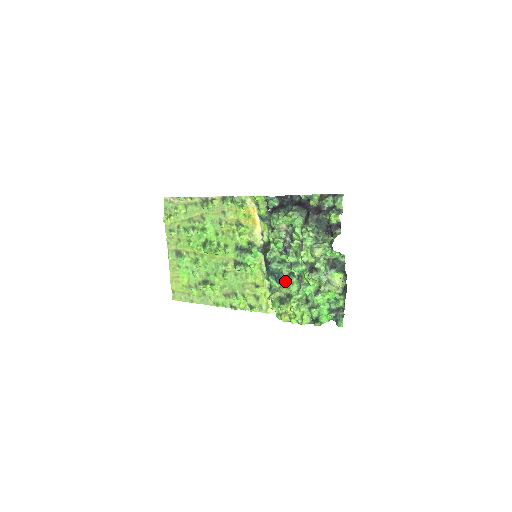
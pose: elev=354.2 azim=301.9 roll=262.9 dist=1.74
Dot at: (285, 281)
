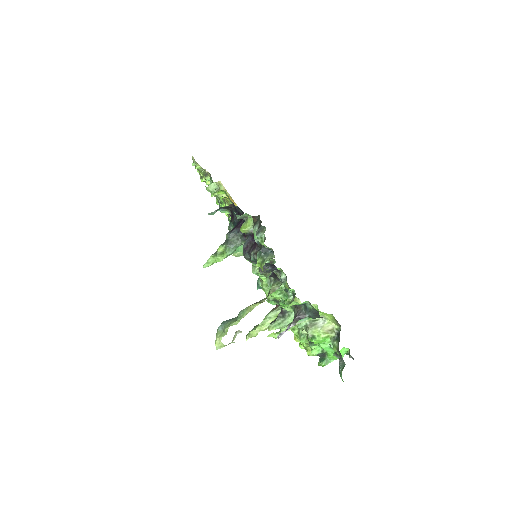
Dot at: occluded
